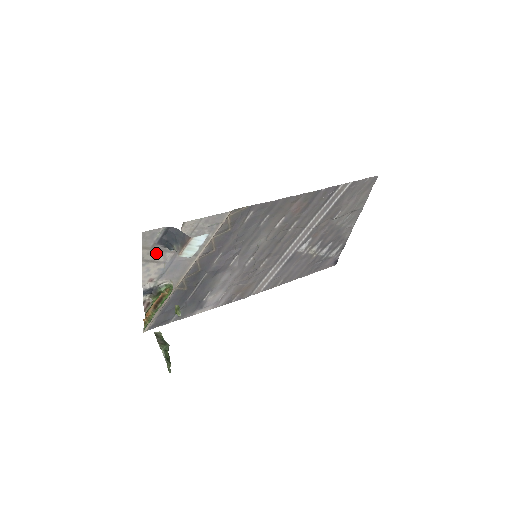
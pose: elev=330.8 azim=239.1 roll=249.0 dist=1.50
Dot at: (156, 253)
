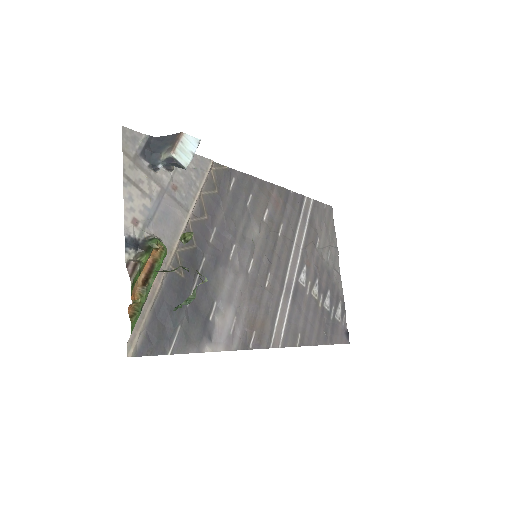
Dot at: (139, 173)
